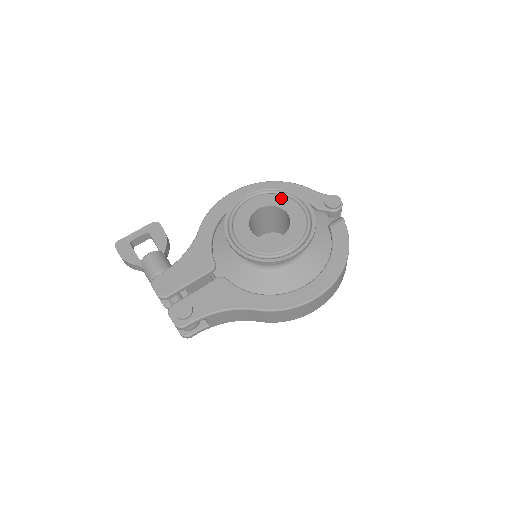
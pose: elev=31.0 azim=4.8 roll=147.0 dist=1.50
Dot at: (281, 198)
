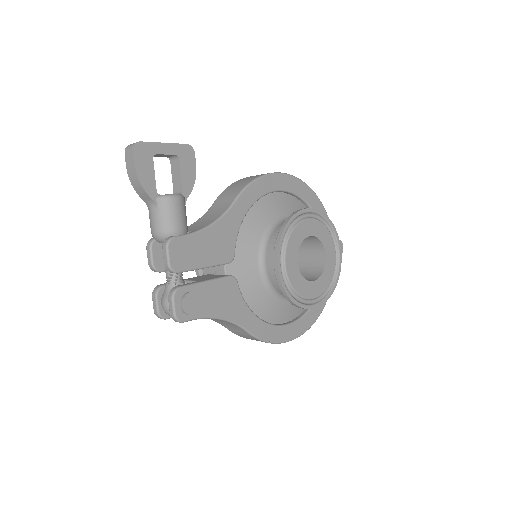
Dot at: (328, 236)
